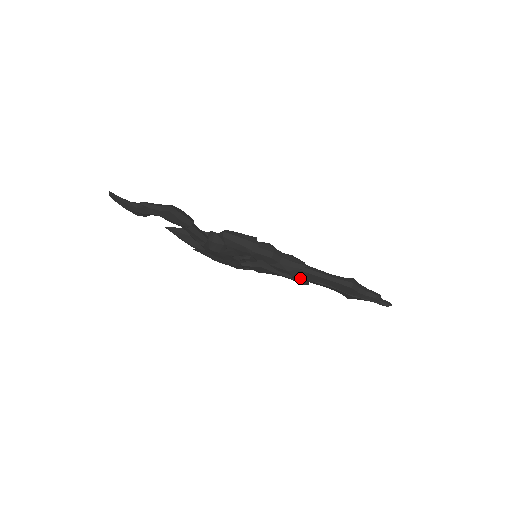
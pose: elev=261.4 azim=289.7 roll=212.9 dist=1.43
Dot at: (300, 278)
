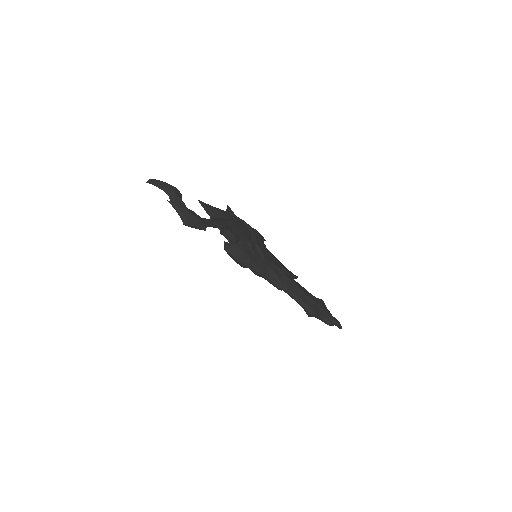
Dot at: occluded
